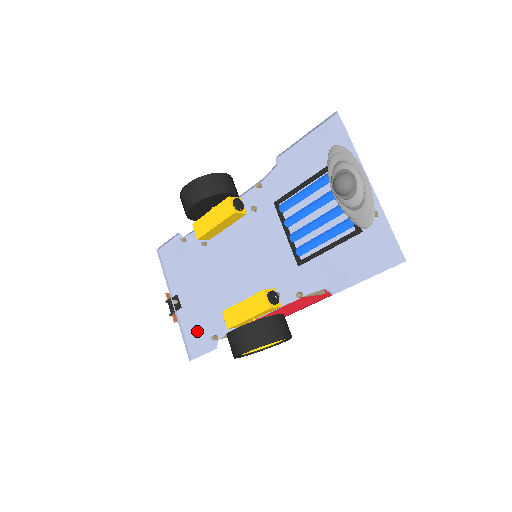
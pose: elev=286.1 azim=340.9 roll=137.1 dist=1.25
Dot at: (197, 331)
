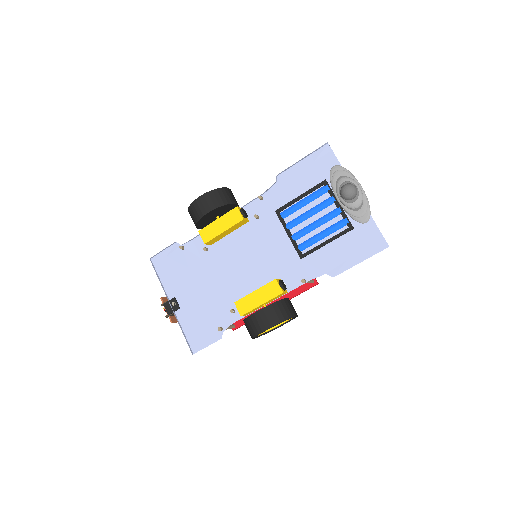
Dot at: (199, 327)
